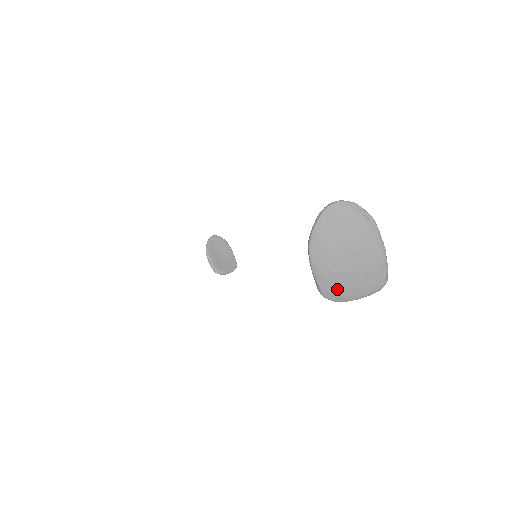
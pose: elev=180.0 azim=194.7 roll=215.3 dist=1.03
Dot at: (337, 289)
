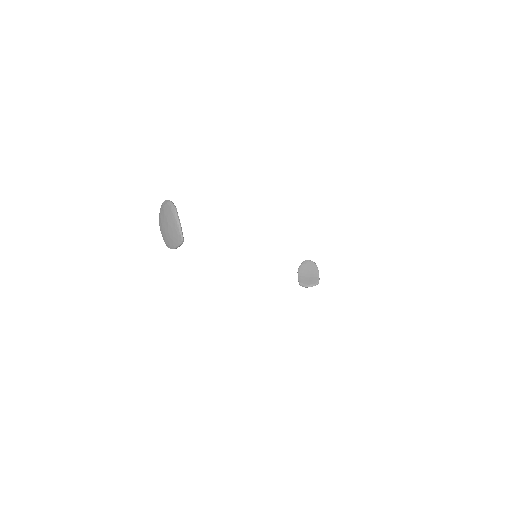
Dot at: (168, 242)
